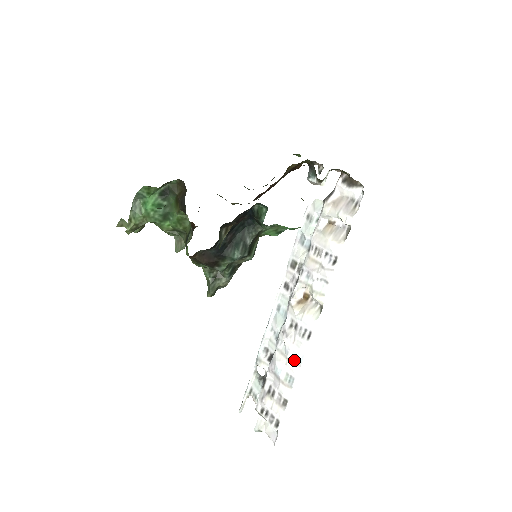
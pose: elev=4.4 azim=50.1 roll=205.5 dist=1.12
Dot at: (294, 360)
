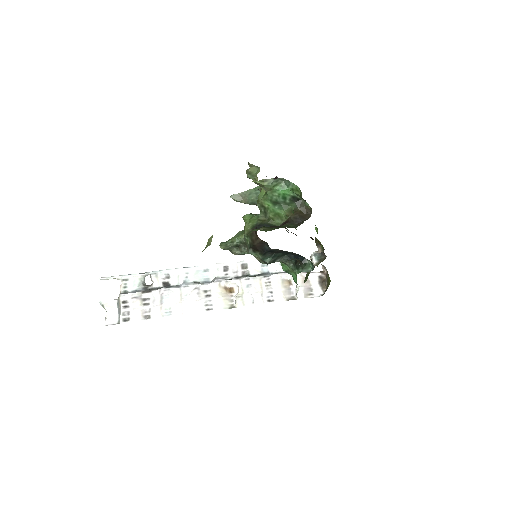
Dot at: (184, 307)
